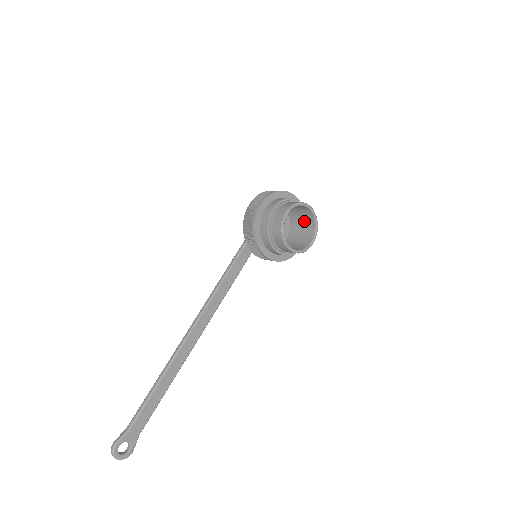
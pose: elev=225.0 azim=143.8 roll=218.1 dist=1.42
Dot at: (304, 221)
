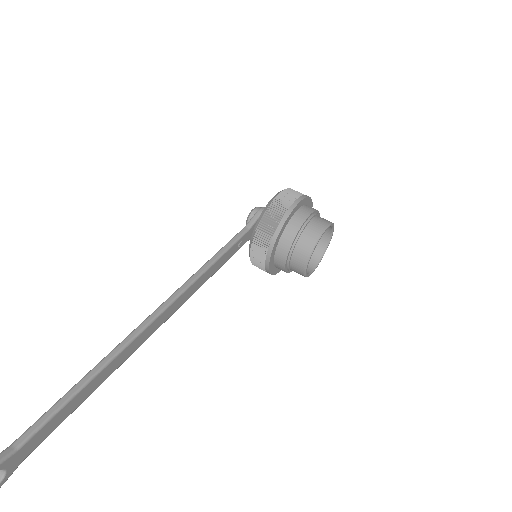
Dot at: occluded
